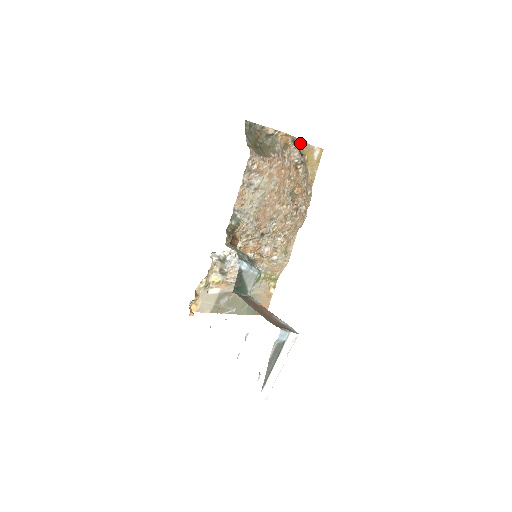
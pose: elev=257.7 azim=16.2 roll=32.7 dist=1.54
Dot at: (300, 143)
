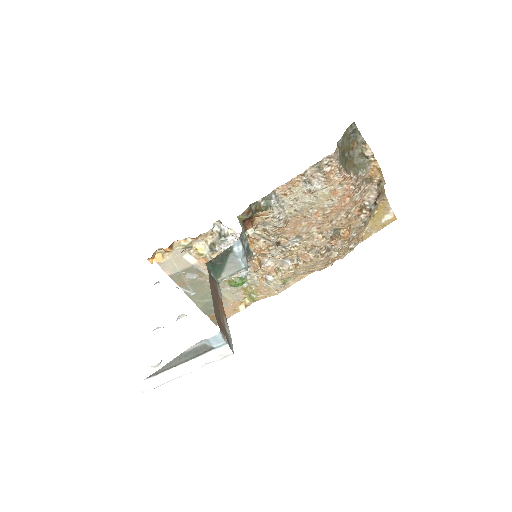
Dot at: (382, 192)
